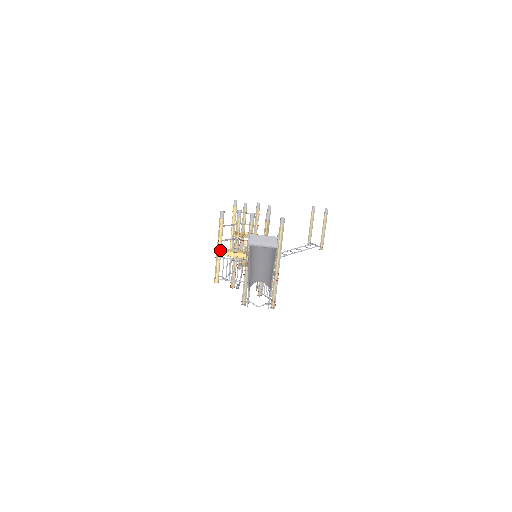
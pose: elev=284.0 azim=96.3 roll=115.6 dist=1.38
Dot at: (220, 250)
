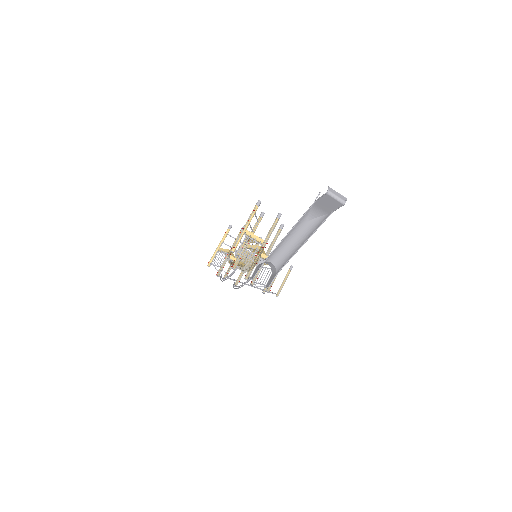
Dot at: (246, 228)
